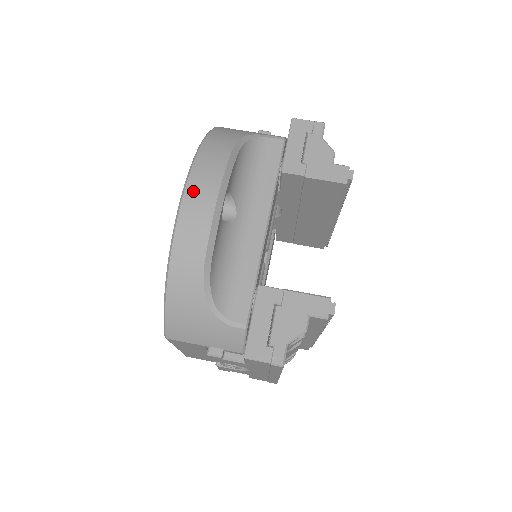
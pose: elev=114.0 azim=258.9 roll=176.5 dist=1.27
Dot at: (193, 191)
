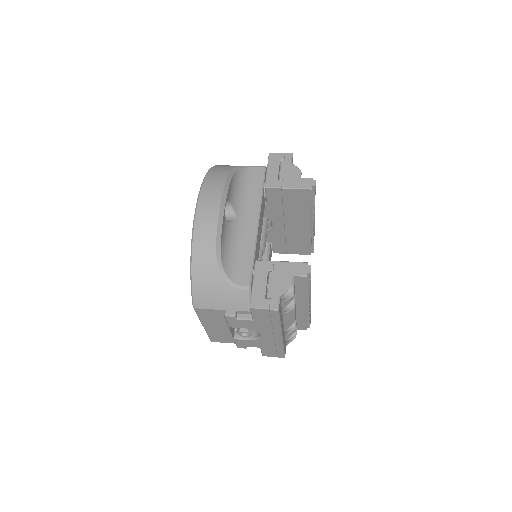
Dot at: (204, 200)
